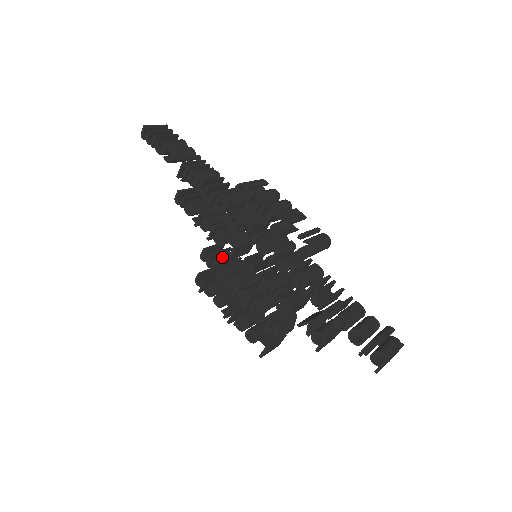
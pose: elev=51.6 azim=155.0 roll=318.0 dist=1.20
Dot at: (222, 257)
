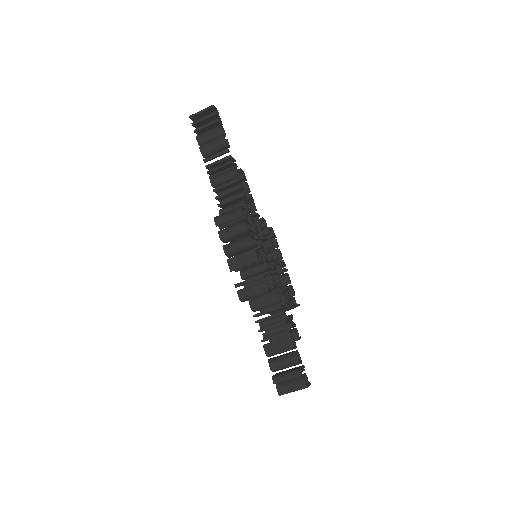
Dot at: occluded
